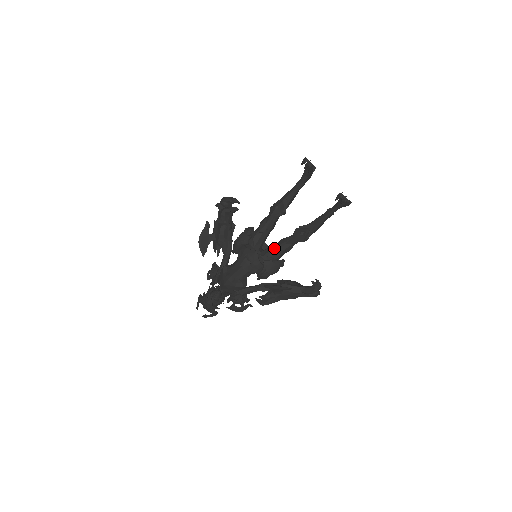
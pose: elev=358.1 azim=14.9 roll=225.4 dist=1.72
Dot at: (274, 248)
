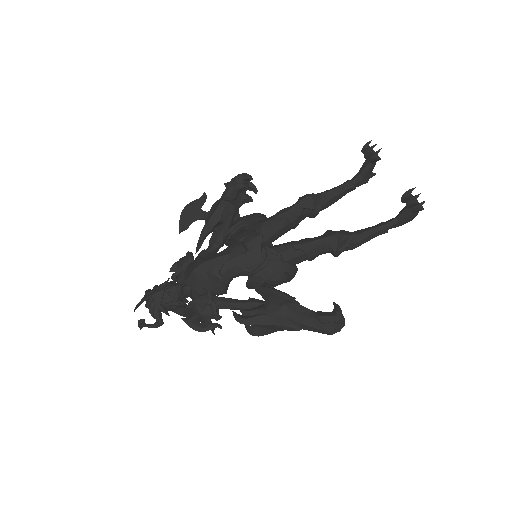
Dot at: (289, 243)
